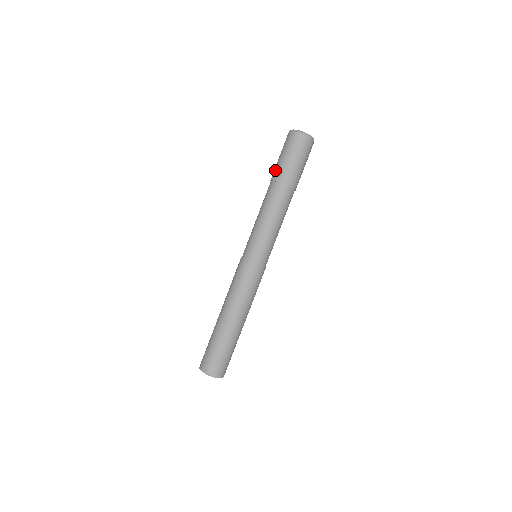
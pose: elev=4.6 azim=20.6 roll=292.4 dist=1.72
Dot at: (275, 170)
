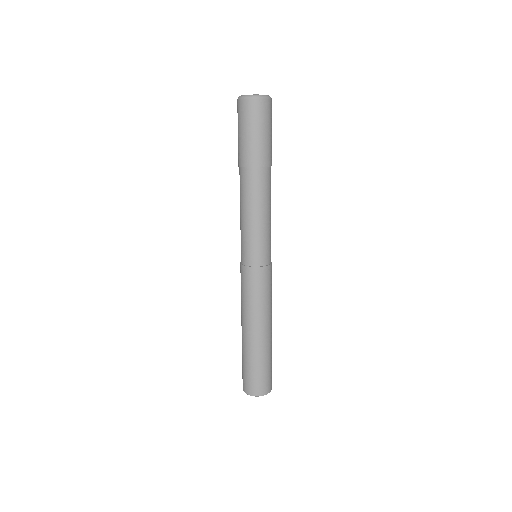
Dot at: (238, 153)
